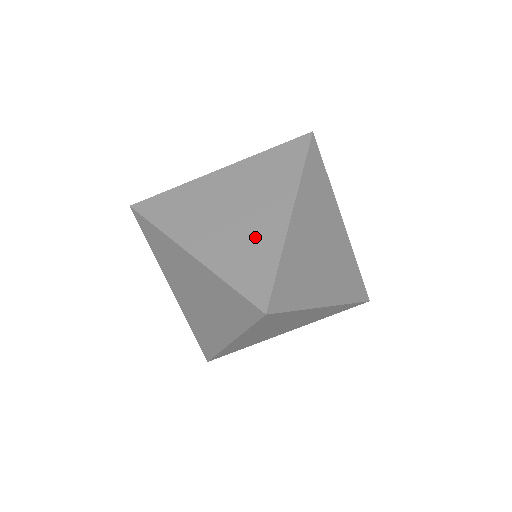
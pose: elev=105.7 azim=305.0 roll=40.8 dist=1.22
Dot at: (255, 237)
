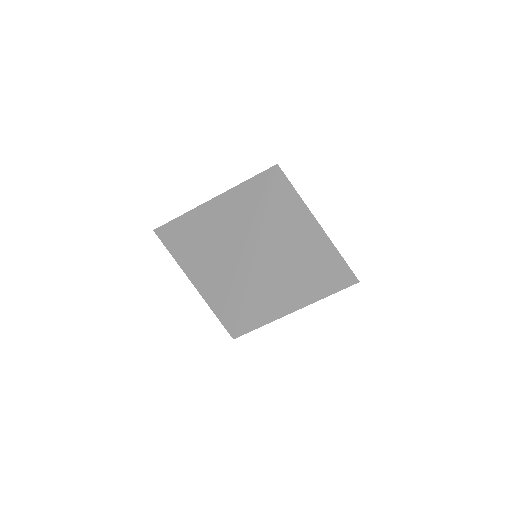
Dot at: (230, 271)
